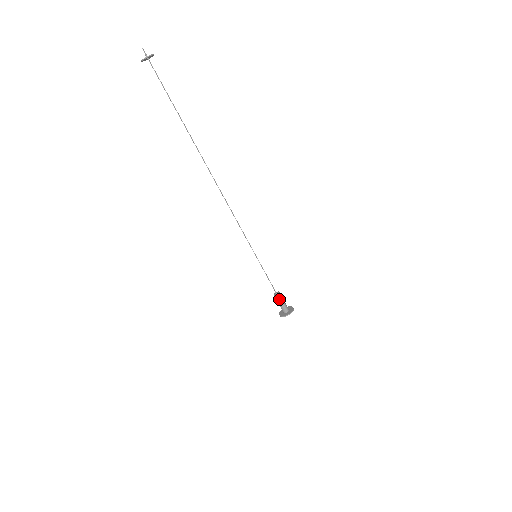
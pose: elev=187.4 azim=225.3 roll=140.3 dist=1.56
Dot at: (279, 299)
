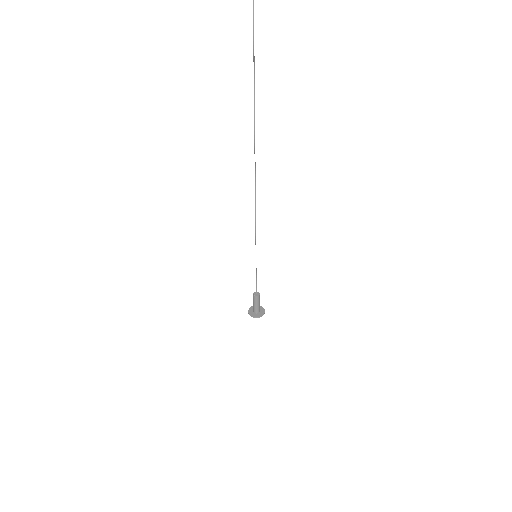
Dot at: (255, 300)
